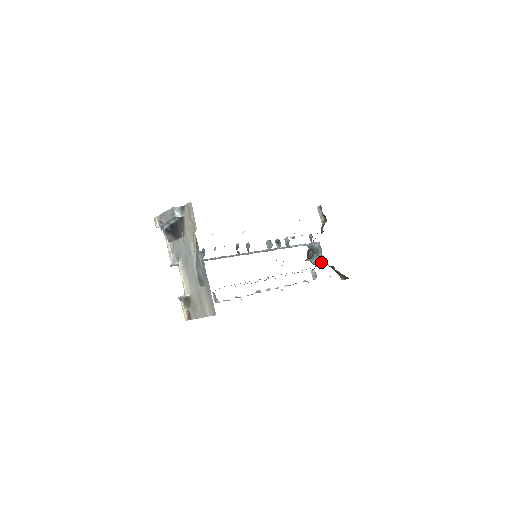
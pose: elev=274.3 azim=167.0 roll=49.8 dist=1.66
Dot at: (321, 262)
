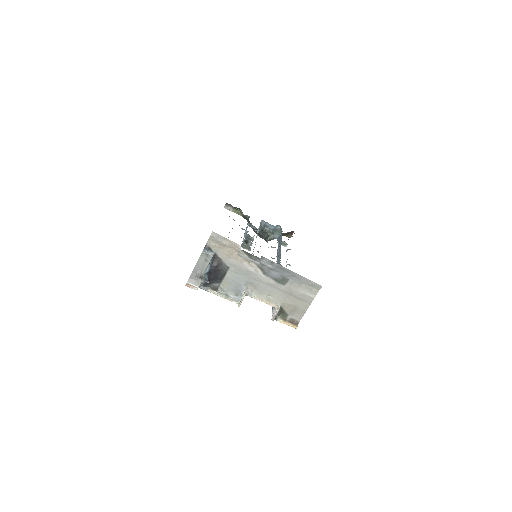
Dot at: (277, 232)
